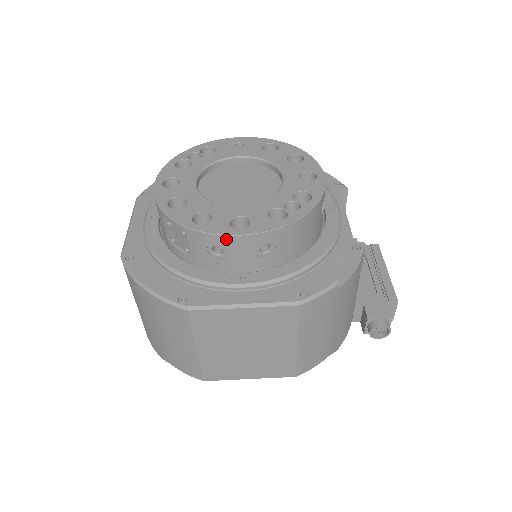
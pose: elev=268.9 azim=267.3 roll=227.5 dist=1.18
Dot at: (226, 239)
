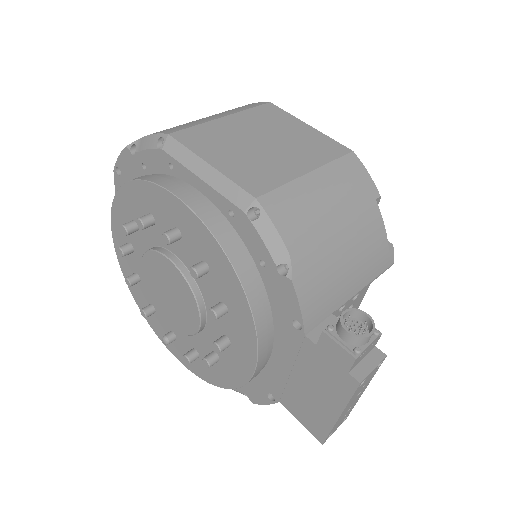
Dot at: occluded
